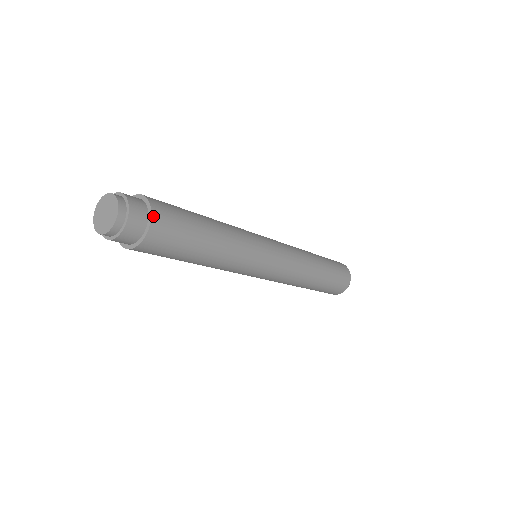
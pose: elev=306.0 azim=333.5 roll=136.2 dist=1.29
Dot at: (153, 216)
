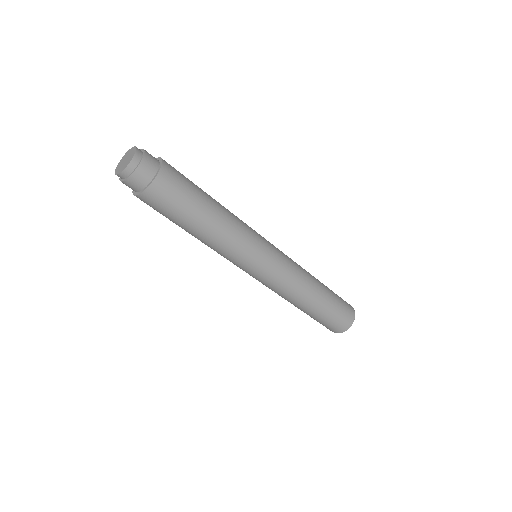
Dot at: (155, 182)
